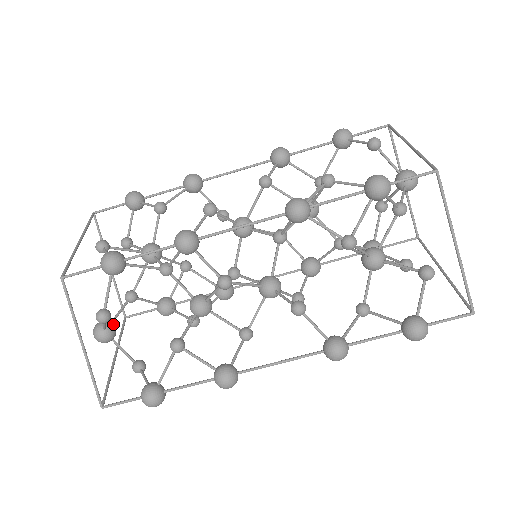
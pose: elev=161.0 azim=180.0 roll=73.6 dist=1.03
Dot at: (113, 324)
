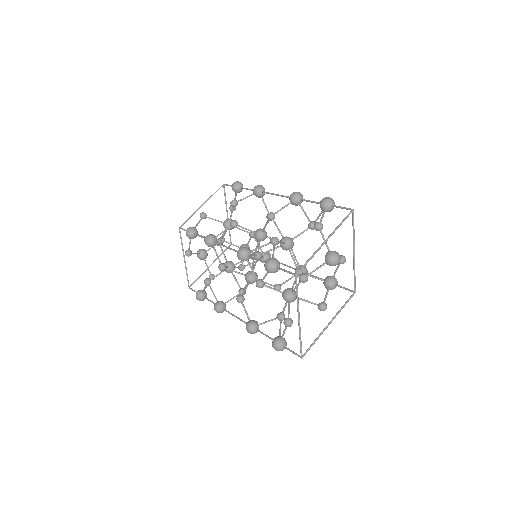
Dot at: (205, 253)
